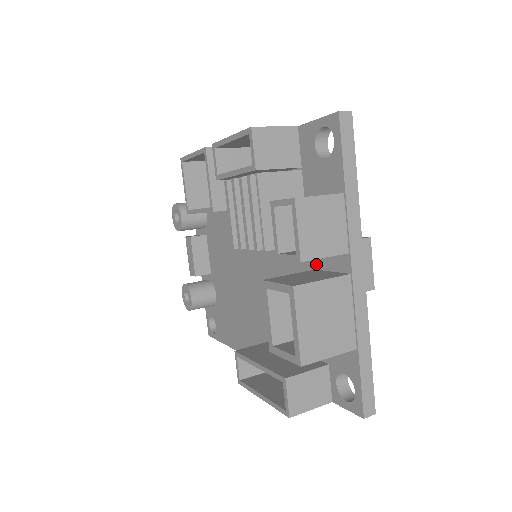
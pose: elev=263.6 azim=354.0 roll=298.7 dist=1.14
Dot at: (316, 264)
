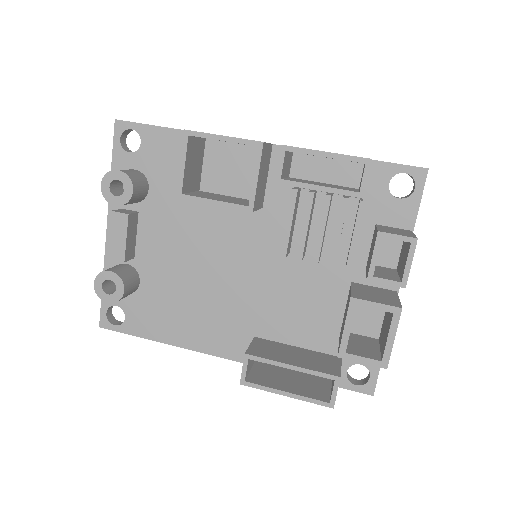
Dot at: (354, 278)
